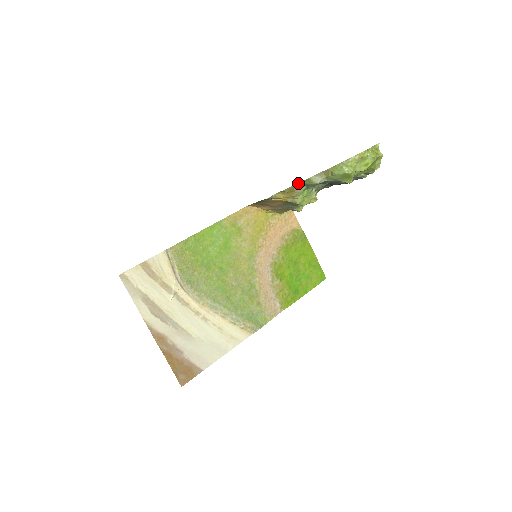
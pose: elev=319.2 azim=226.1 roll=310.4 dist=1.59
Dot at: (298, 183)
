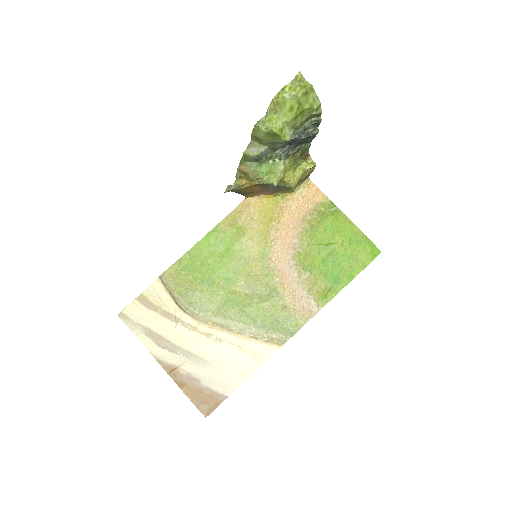
Dot at: (240, 163)
